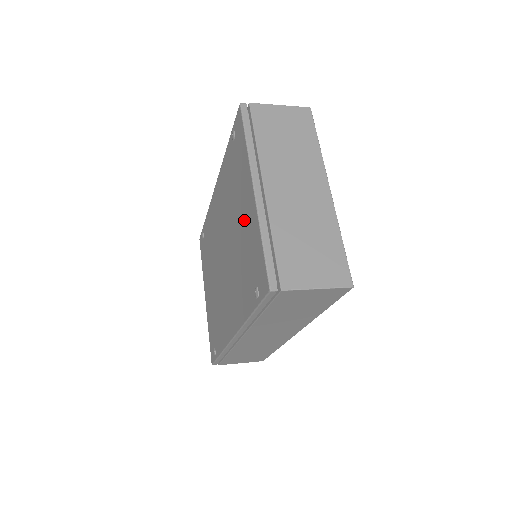
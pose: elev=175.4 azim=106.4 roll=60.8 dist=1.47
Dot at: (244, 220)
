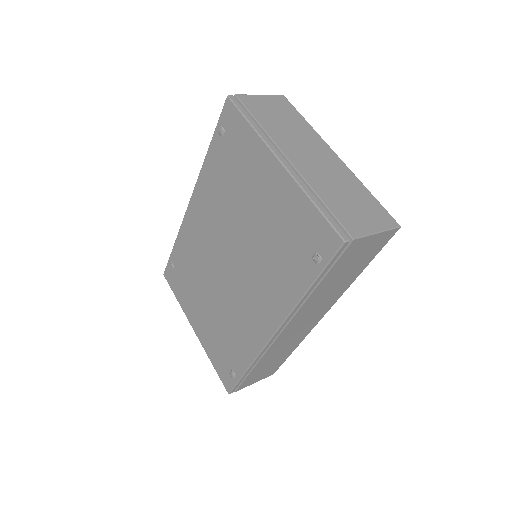
Dot at: (268, 202)
